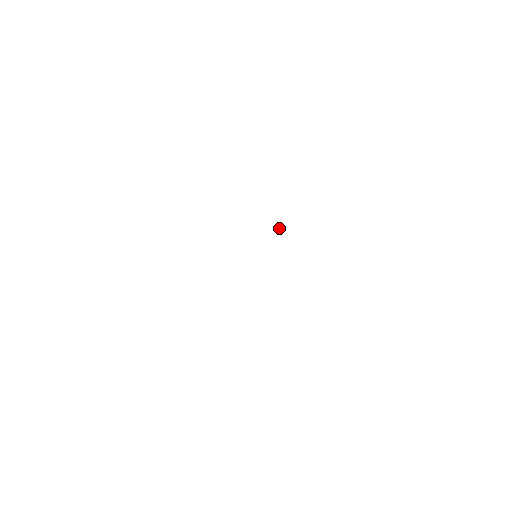
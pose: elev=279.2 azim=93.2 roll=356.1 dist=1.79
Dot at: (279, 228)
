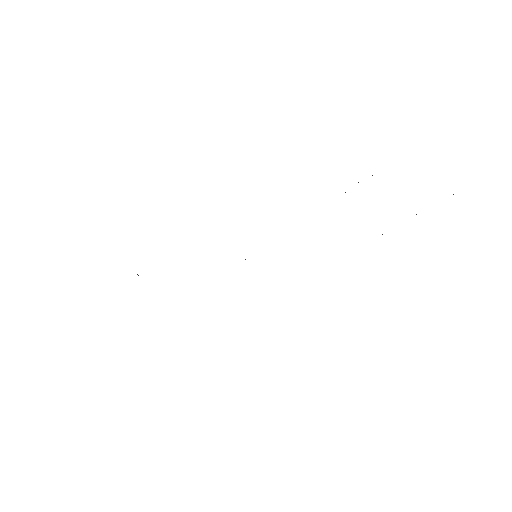
Dot at: occluded
